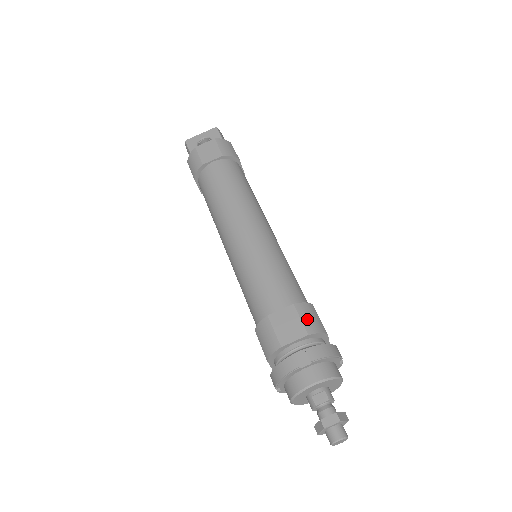
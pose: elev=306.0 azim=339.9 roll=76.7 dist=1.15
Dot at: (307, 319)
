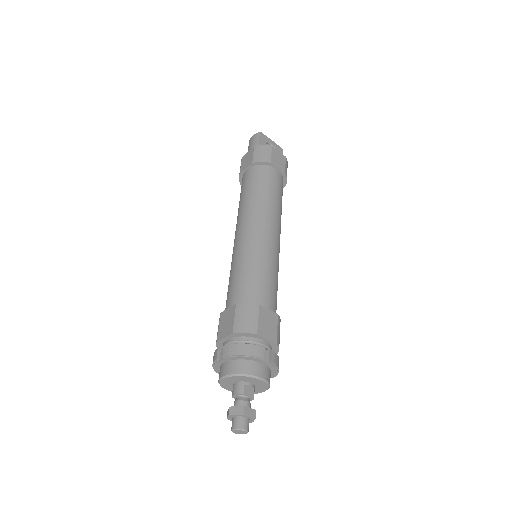
Dot at: (279, 332)
